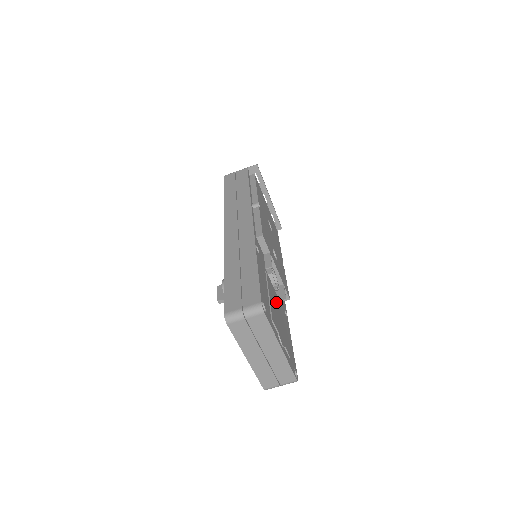
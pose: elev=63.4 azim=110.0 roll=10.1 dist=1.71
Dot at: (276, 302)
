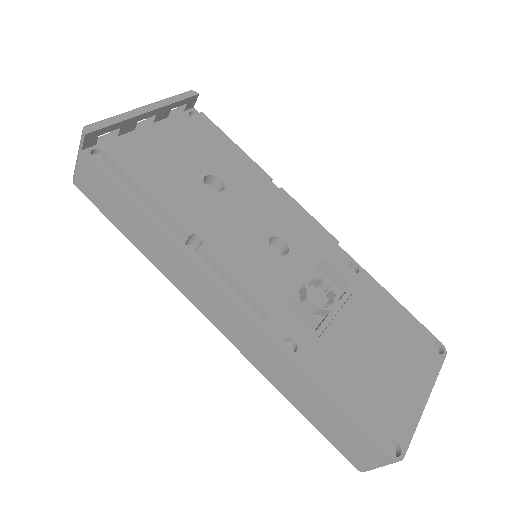
Dot at: (359, 334)
